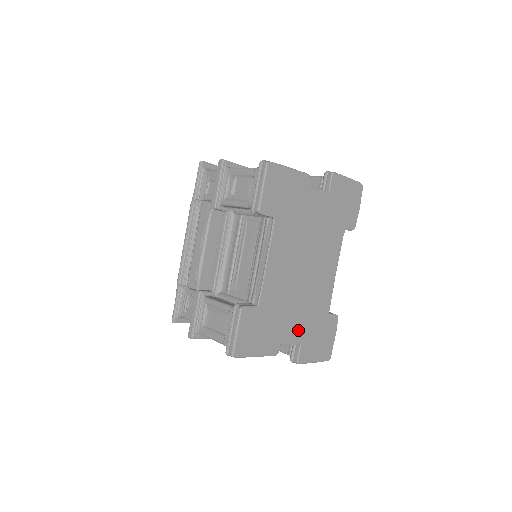
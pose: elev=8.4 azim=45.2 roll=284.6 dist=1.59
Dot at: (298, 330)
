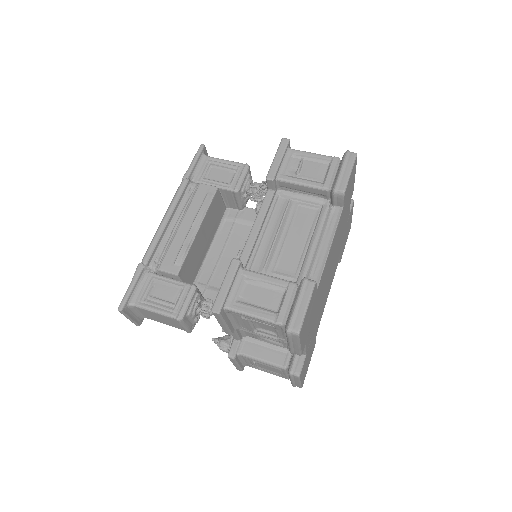
Dot at: (310, 337)
